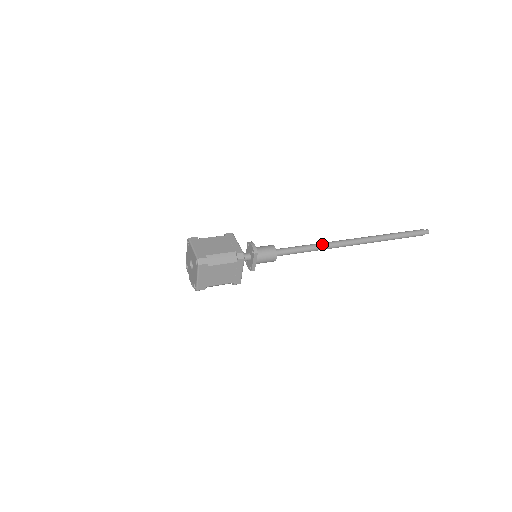
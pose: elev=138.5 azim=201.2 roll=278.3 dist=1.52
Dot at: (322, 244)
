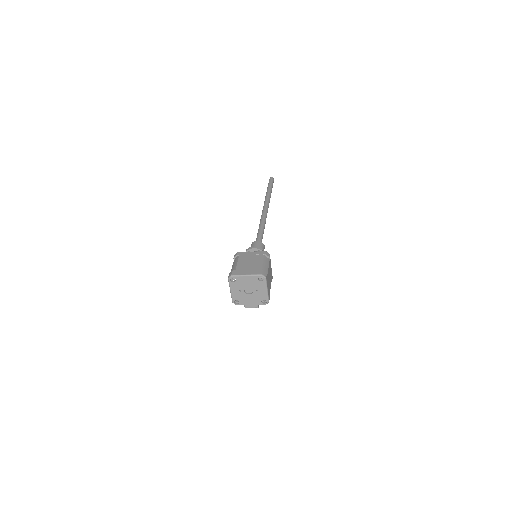
Dot at: (263, 221)
